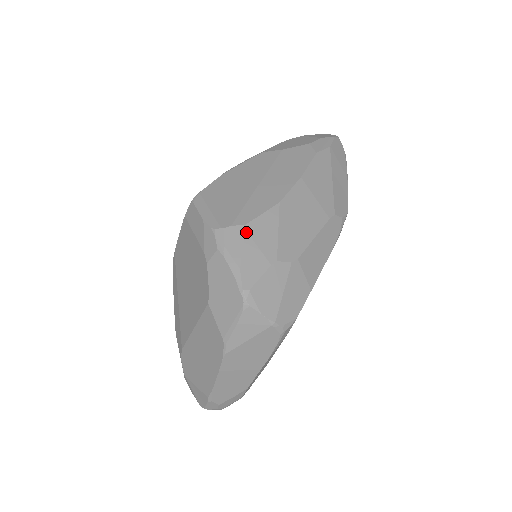
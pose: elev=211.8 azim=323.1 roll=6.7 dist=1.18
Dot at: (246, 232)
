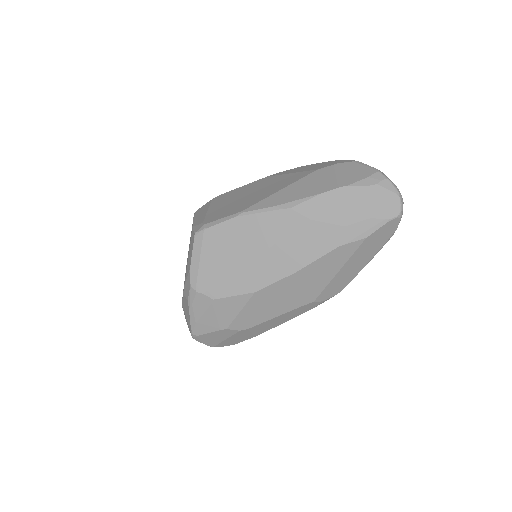
Dot at: (212, 304)
